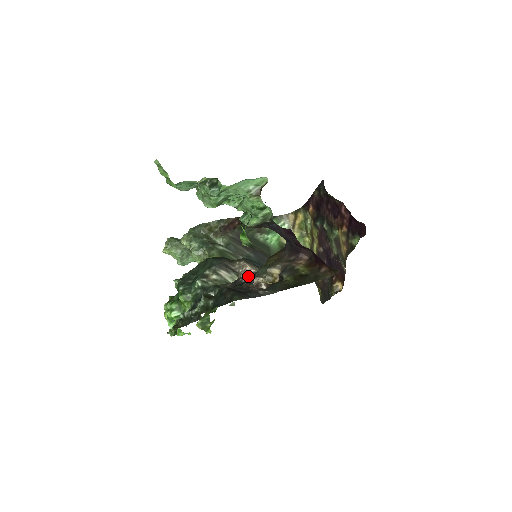
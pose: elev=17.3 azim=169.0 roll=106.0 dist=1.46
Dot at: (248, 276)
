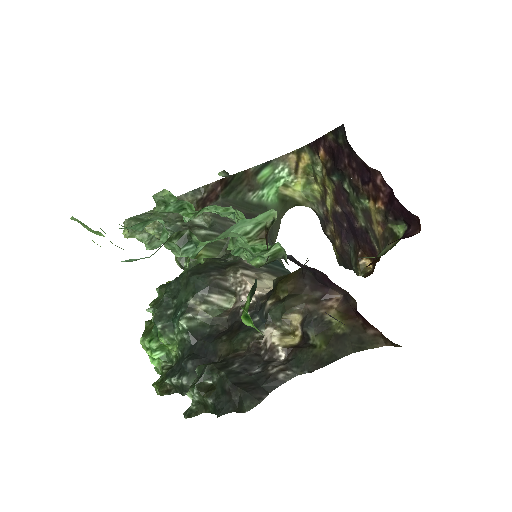
Dot at: (251, 300)
